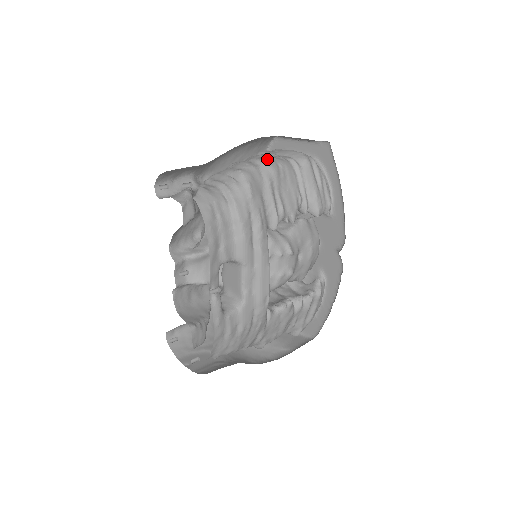
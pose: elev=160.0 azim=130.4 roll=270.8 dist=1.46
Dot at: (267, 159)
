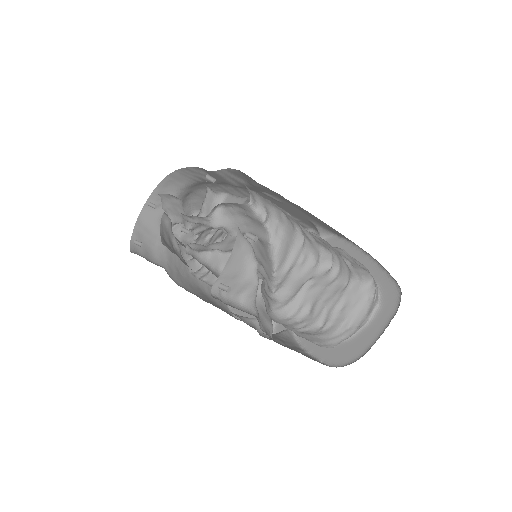
Dot at: occluded
